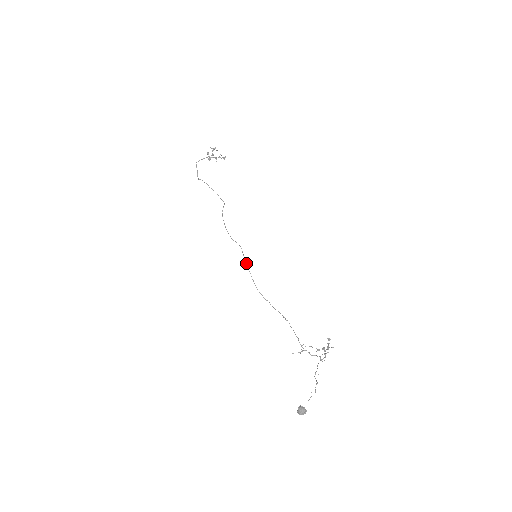
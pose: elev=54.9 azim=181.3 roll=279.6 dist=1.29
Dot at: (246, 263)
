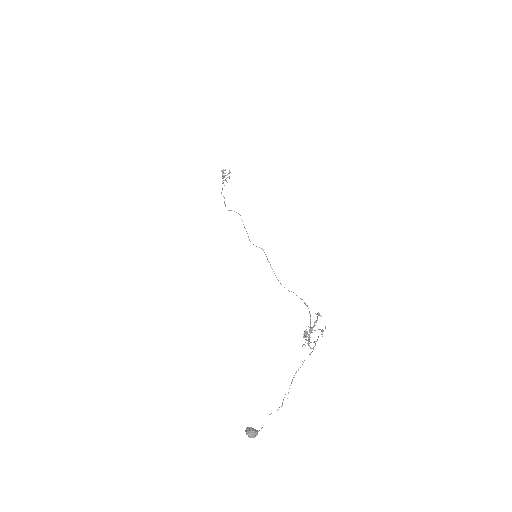
Dot at: occluded
